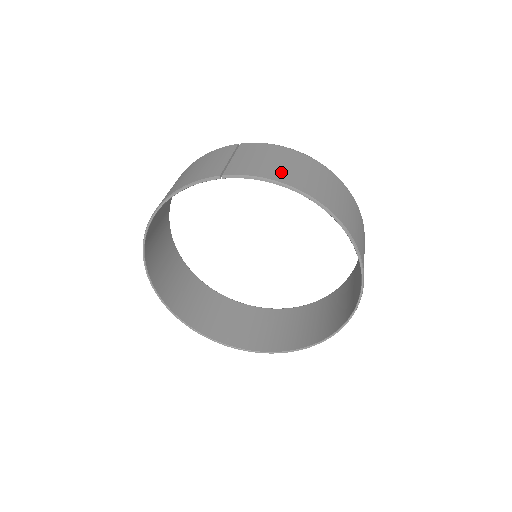
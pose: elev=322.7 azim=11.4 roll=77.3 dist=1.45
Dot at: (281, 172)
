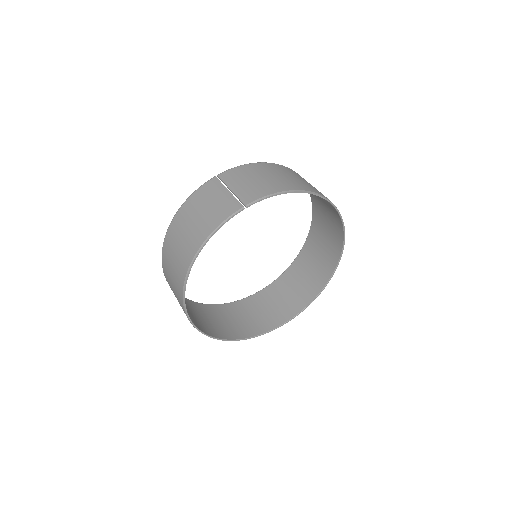
Dot at: (277, 183)
